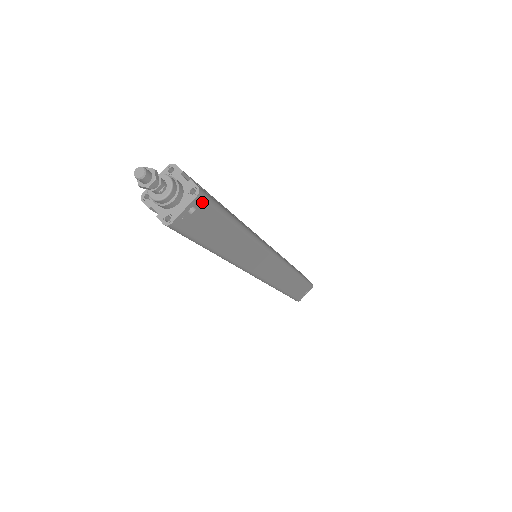
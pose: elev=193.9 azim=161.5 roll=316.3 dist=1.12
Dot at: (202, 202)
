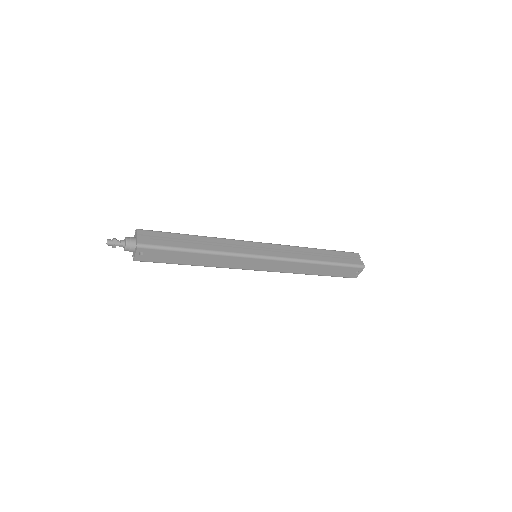
Dot at: (144, 249)
